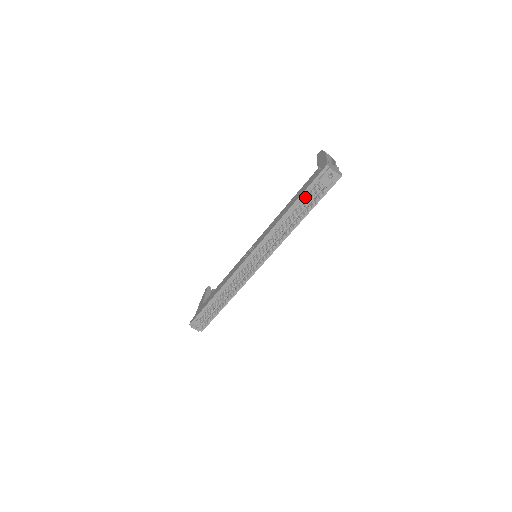
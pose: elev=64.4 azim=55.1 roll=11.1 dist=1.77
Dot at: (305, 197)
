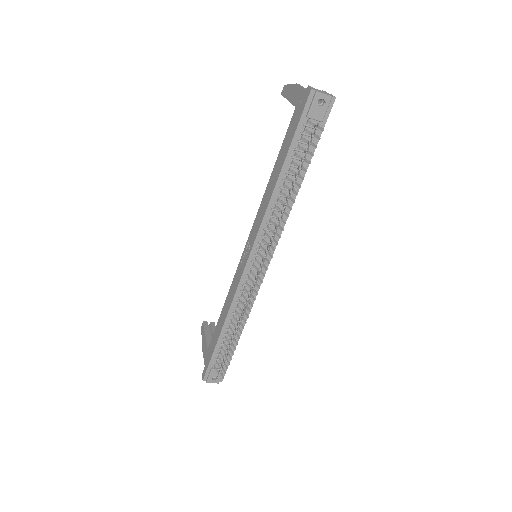
Dot at: (296, 147)
